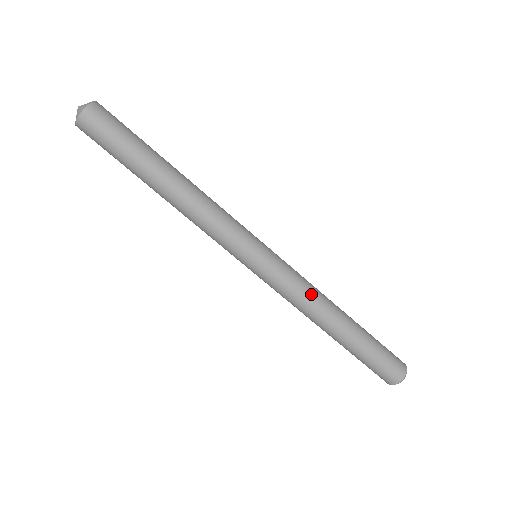
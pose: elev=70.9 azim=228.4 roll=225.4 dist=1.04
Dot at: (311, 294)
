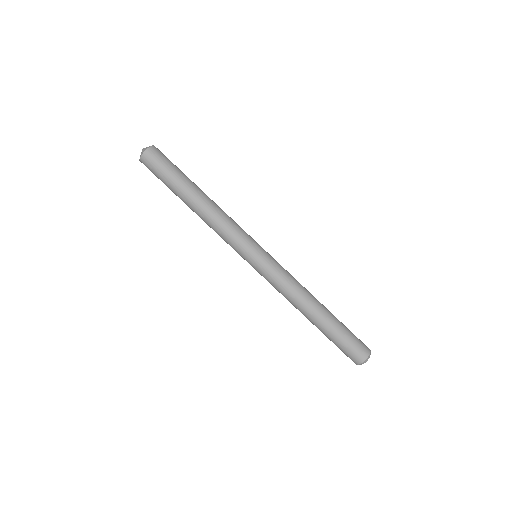
Dot at: (297, 282)
